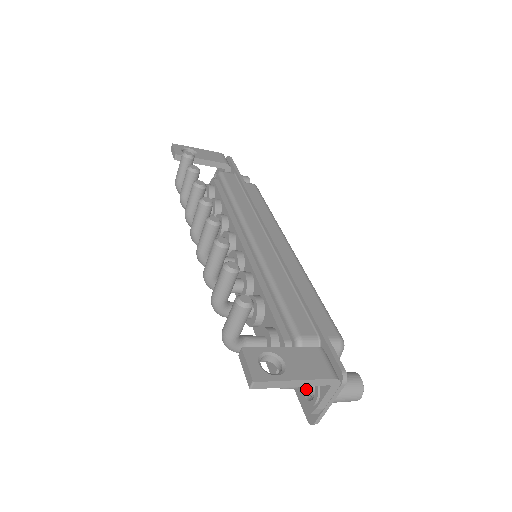
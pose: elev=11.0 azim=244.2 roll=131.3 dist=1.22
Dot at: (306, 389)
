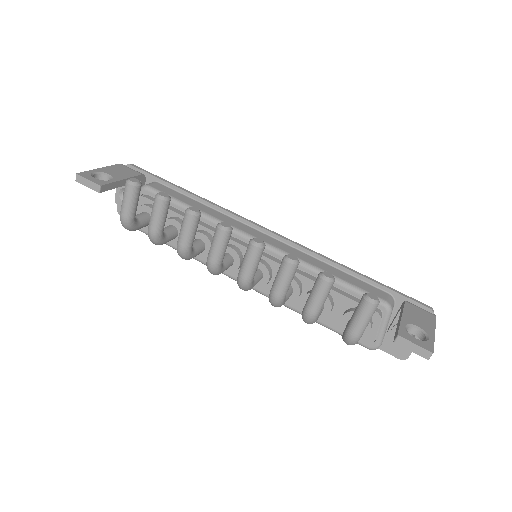
Dot at: occluded
